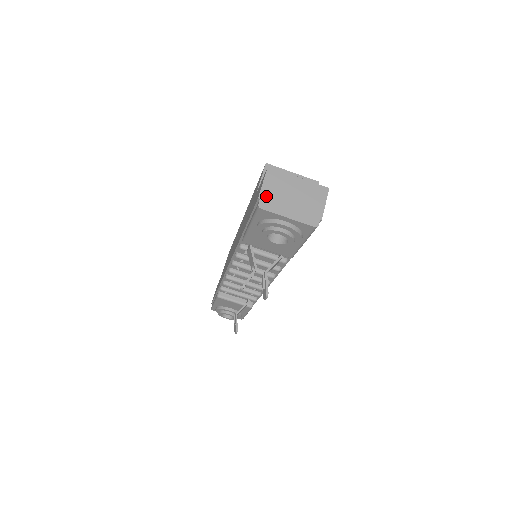
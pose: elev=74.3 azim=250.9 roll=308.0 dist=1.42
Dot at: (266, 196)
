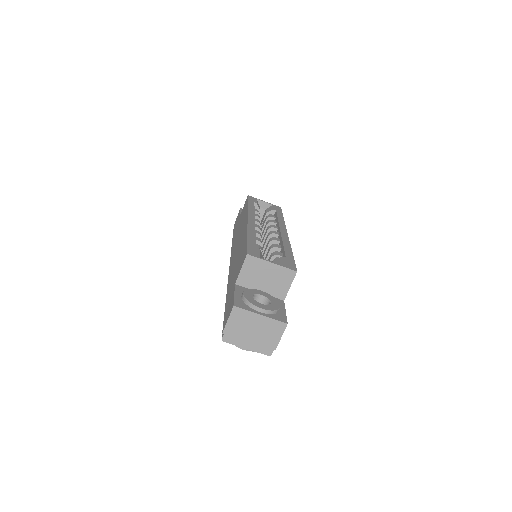
Dot at: (229, 332)
